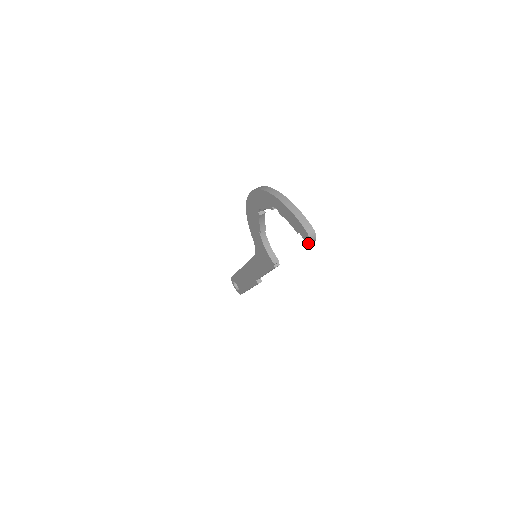
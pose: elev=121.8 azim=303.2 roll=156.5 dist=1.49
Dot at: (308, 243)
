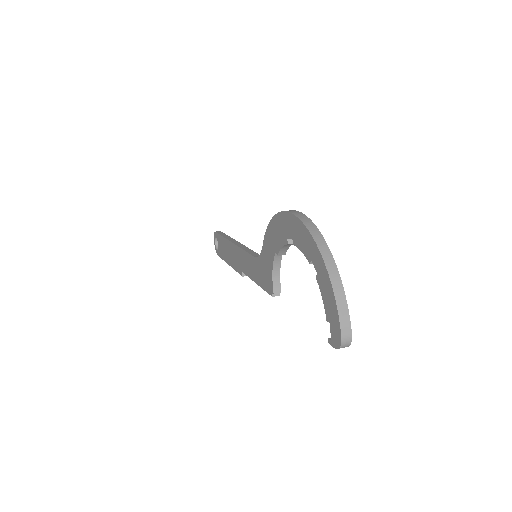
Dot at: (334, 346)
